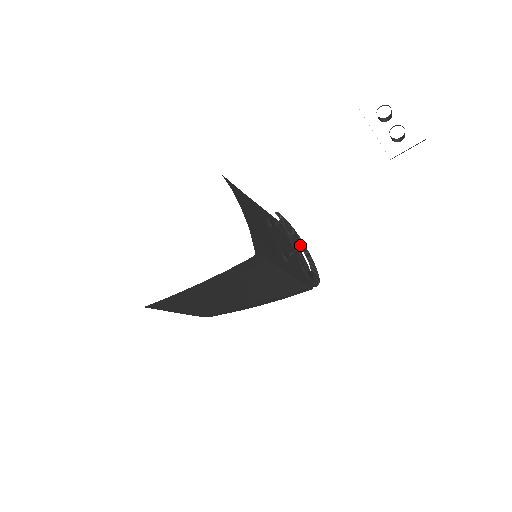
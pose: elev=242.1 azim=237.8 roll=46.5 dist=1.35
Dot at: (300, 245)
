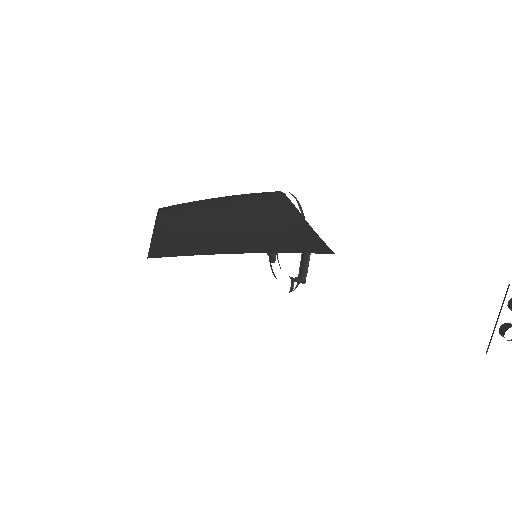
Dot at: occluded
